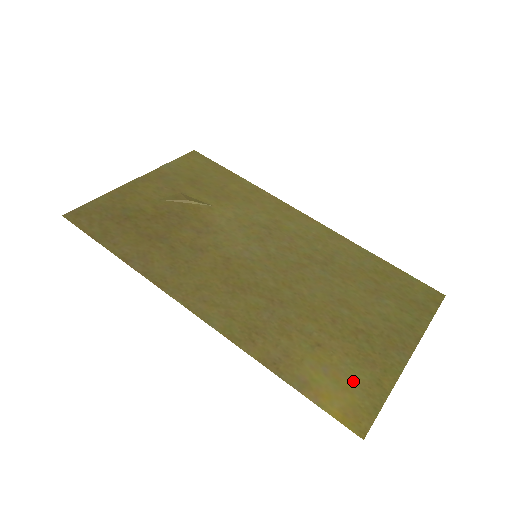
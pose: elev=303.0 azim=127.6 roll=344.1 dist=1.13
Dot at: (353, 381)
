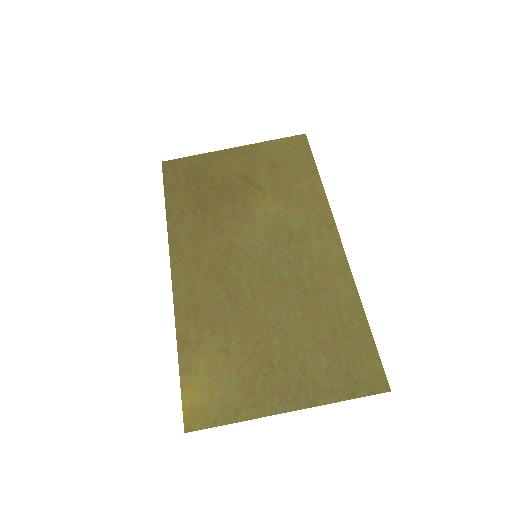
Dot at: (221, 393)
